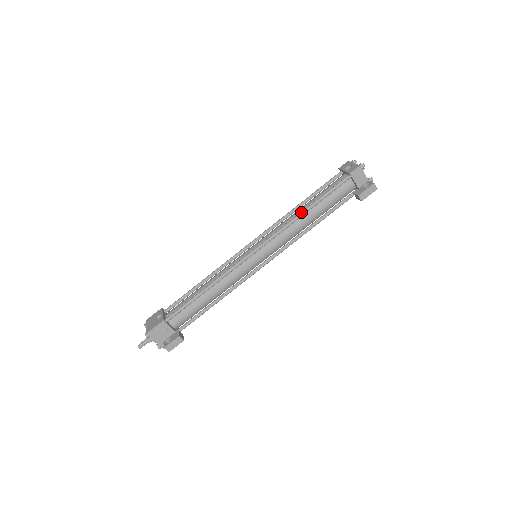
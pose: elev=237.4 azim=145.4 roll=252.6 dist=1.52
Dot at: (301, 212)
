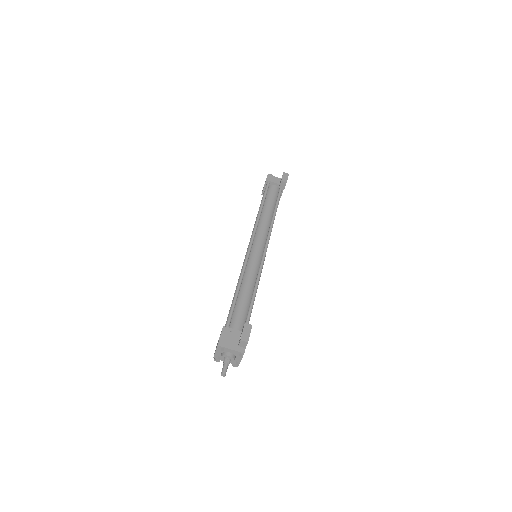
Dot at: (258, 212)
